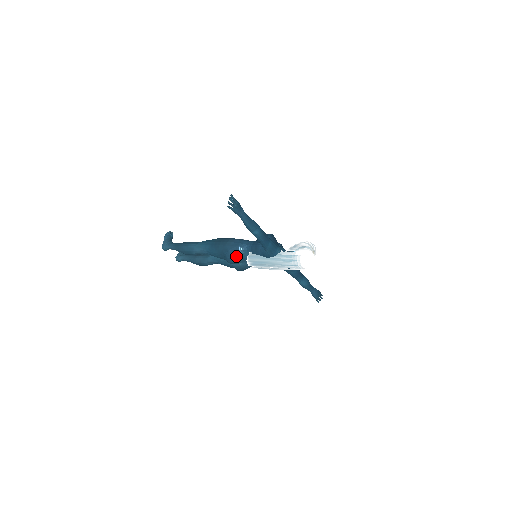
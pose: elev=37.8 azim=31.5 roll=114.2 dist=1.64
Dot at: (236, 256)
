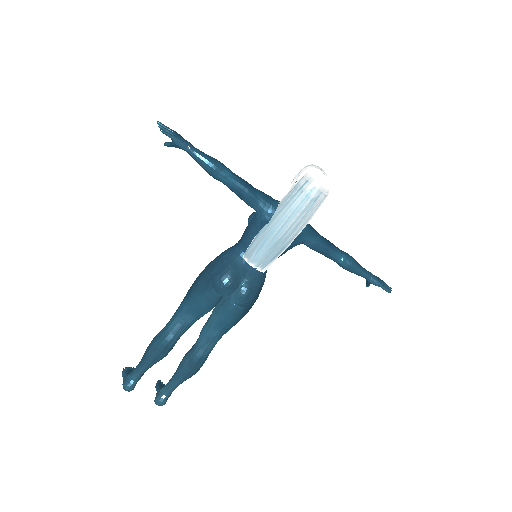
Dot at: (228, 269)
